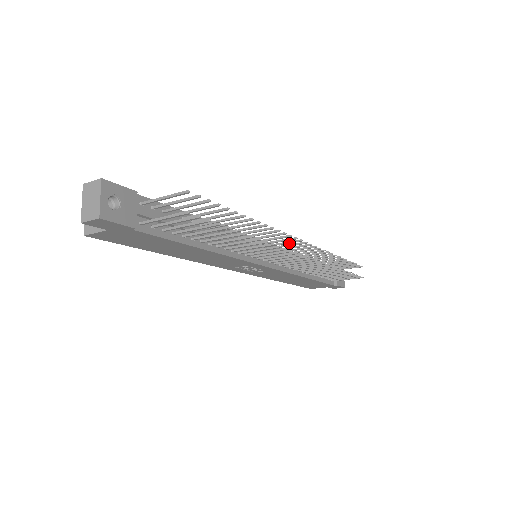
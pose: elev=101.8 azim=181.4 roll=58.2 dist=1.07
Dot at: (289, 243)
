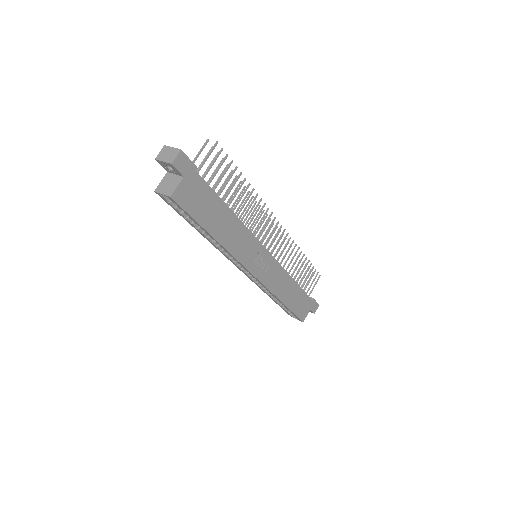
Dot at: occluded
